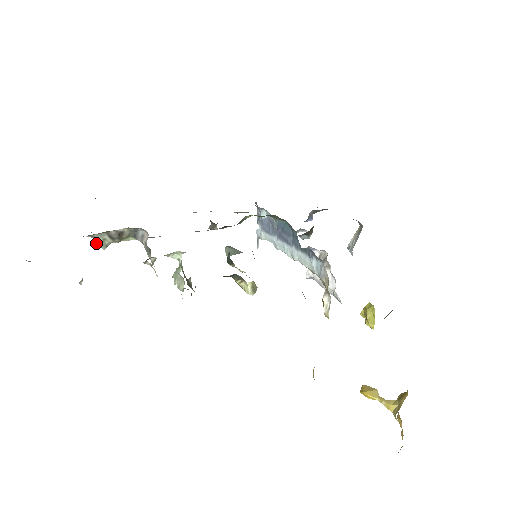
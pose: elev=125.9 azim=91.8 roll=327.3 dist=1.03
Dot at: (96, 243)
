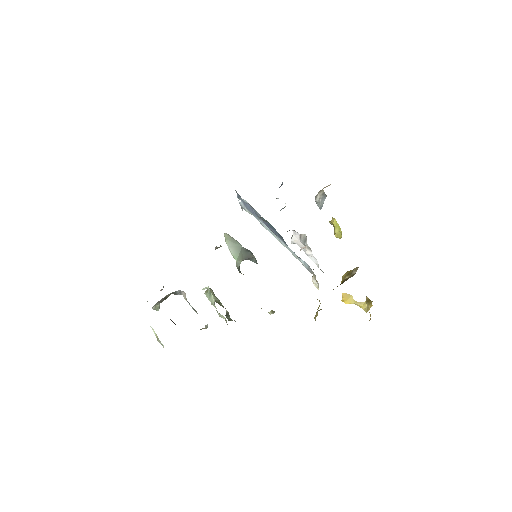
Dot at: occluded
